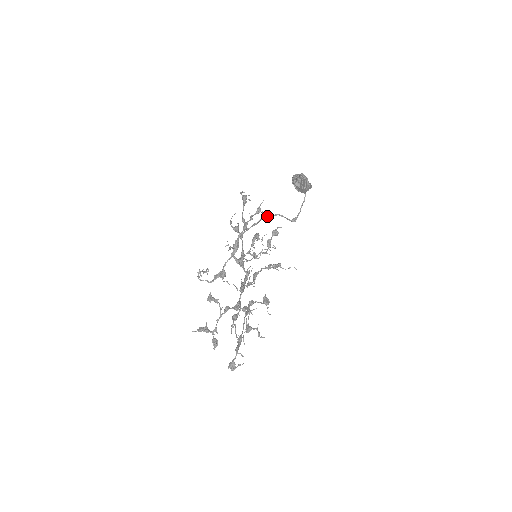
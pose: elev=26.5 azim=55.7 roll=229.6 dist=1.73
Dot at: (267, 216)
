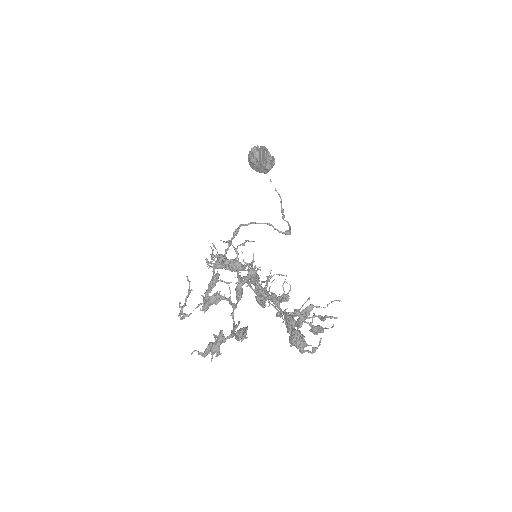
Dot at: (247, 224)
